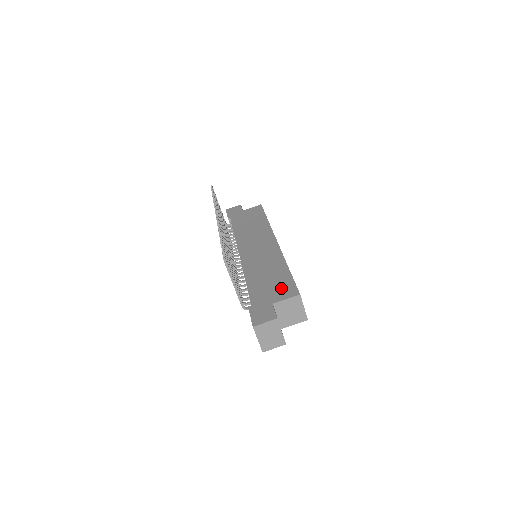
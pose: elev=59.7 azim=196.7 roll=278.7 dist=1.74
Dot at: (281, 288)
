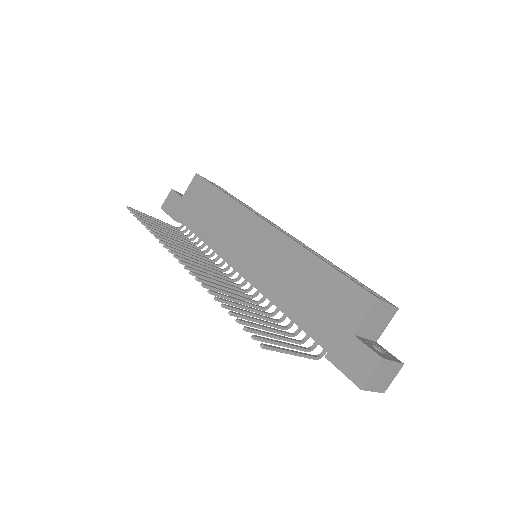
Dot at: (342, 301)
